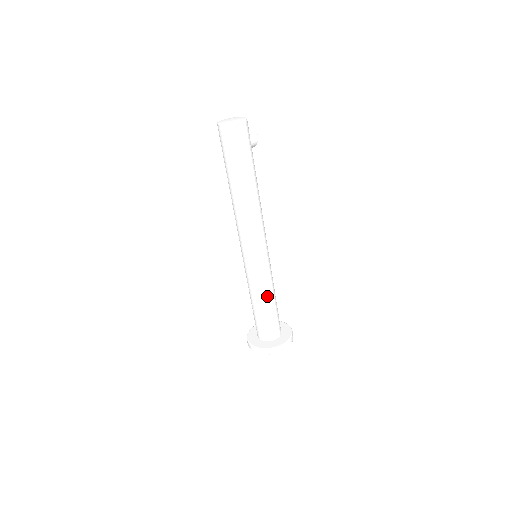
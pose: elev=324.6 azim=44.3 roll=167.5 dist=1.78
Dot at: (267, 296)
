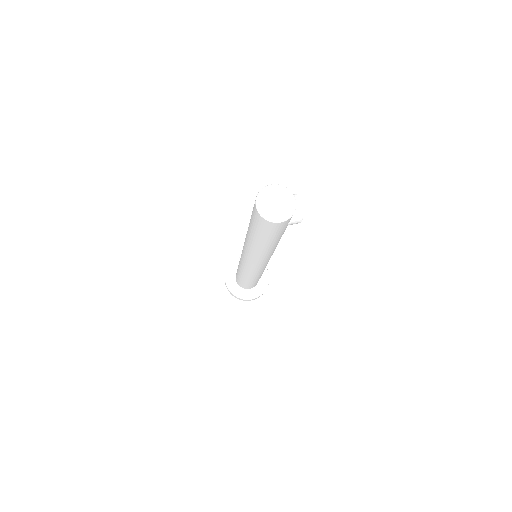
Dot at: (250, 278)
